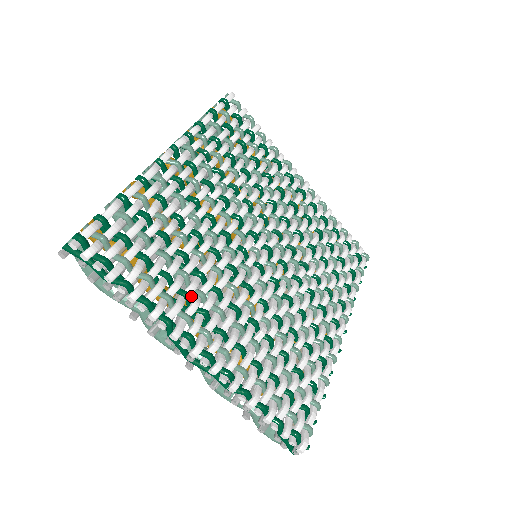
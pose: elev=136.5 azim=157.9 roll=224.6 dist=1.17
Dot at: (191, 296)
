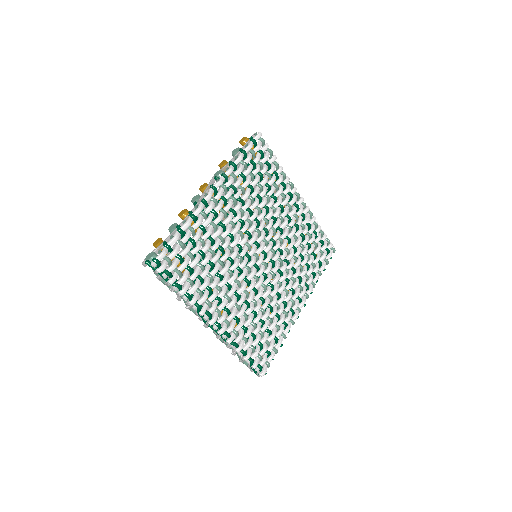
Dot at: occluded
